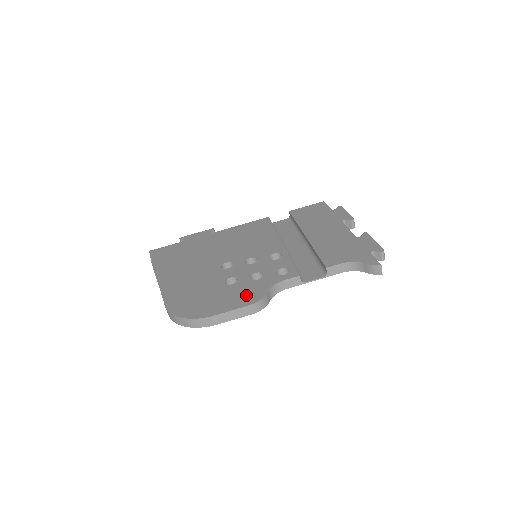
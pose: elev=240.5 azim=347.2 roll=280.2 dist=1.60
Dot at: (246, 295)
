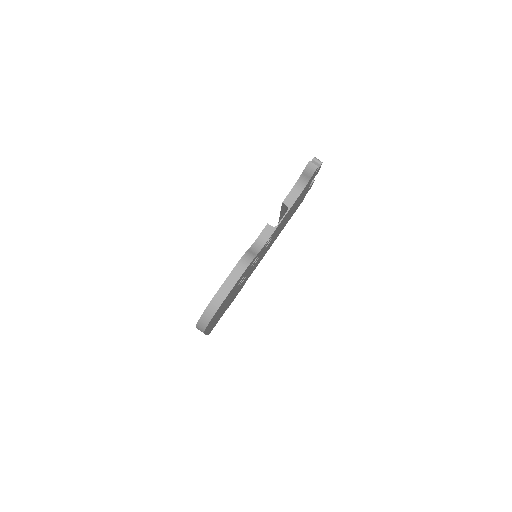
Dot at: occluded
